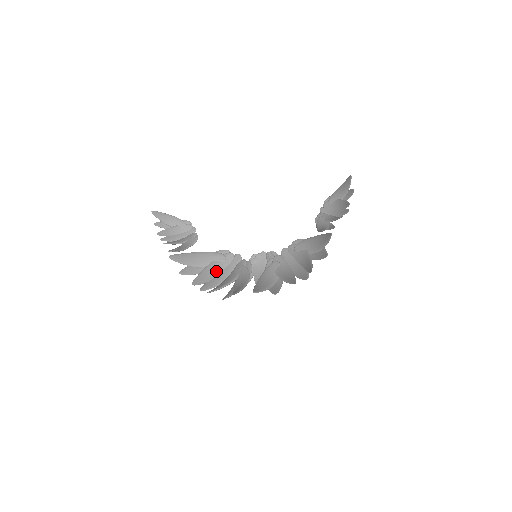
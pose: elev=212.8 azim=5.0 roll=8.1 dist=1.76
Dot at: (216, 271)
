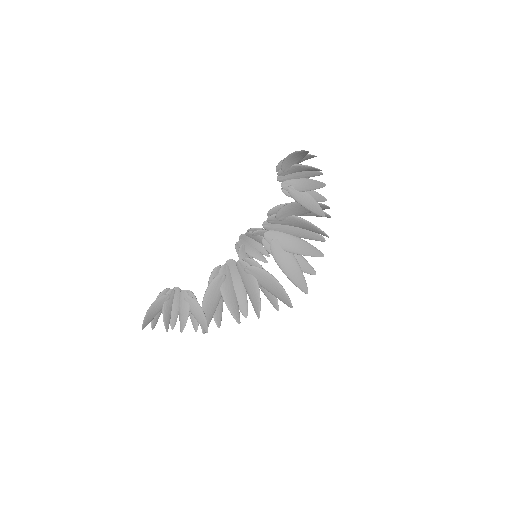
Dot at: (231, 290)
